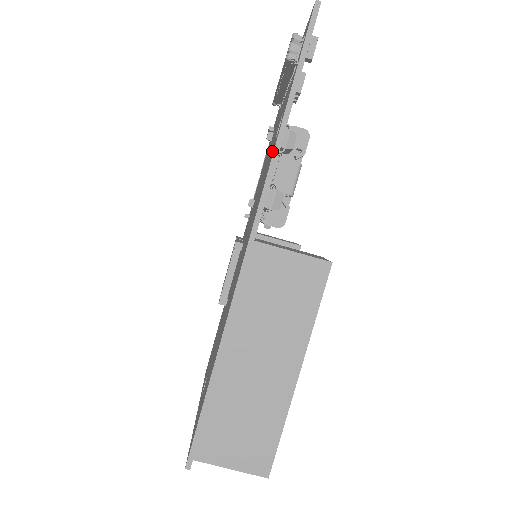
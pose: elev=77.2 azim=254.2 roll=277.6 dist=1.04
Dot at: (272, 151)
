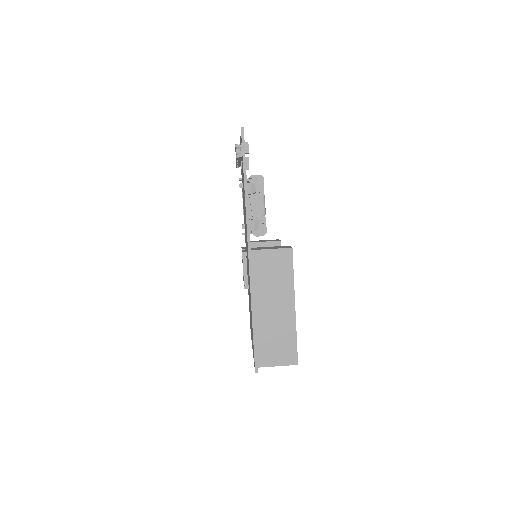
Dot at: occluded
